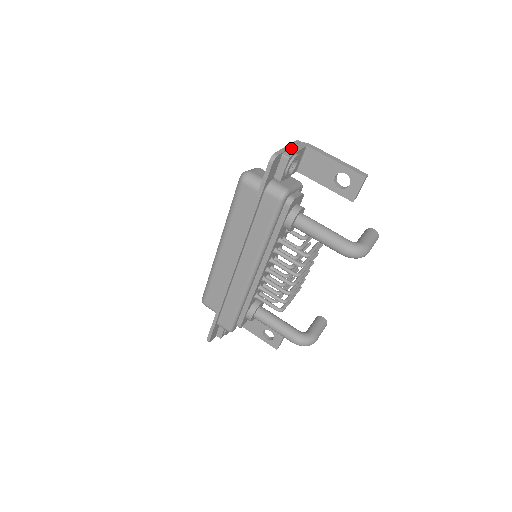
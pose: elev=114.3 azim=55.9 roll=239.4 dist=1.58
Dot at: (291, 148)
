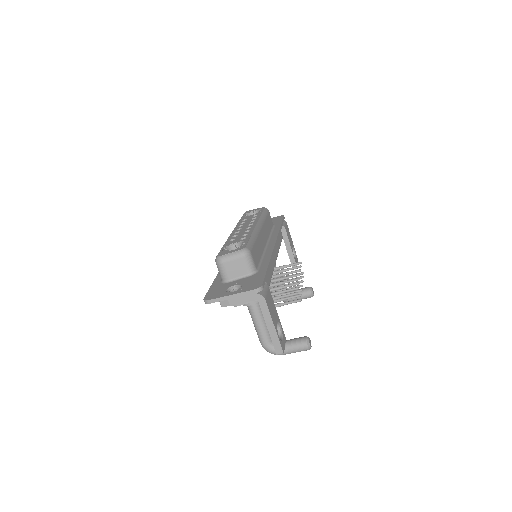
Dot at: (234, 298)
